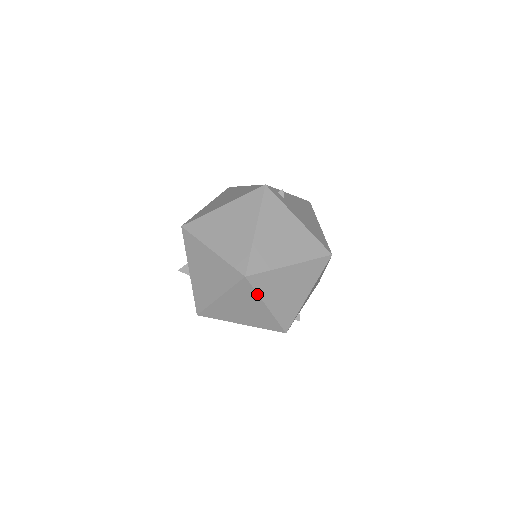
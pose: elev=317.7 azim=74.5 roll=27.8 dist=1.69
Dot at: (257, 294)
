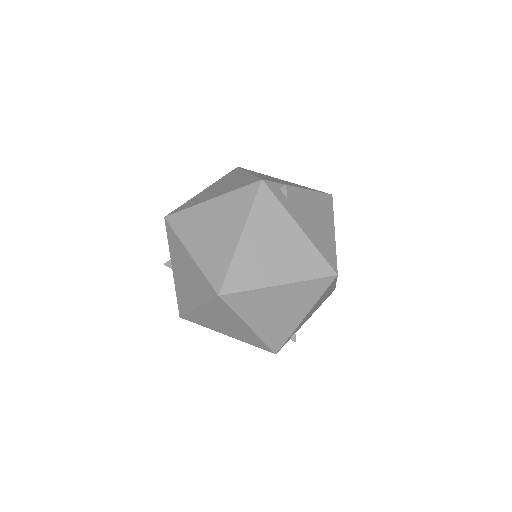
Dot at: (236, 314)
